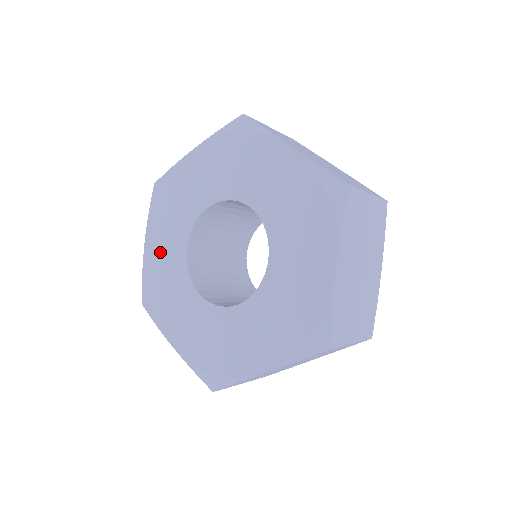
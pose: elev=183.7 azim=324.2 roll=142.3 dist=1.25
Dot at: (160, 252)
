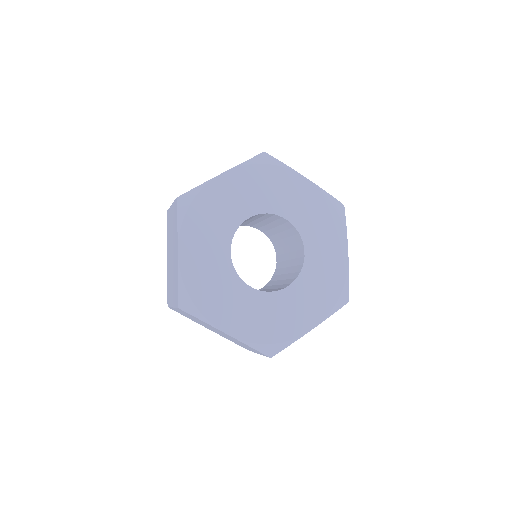
Dot at: (229, 194)
